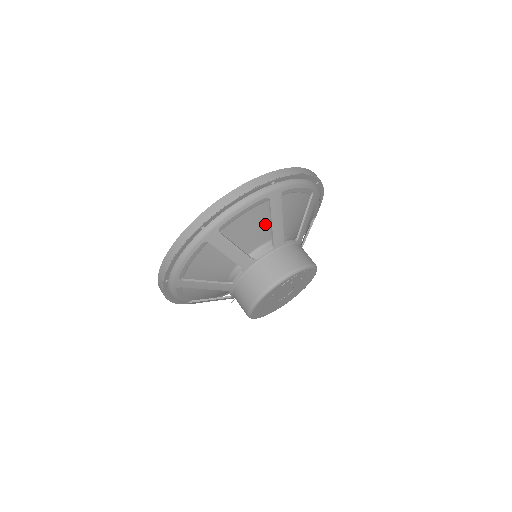
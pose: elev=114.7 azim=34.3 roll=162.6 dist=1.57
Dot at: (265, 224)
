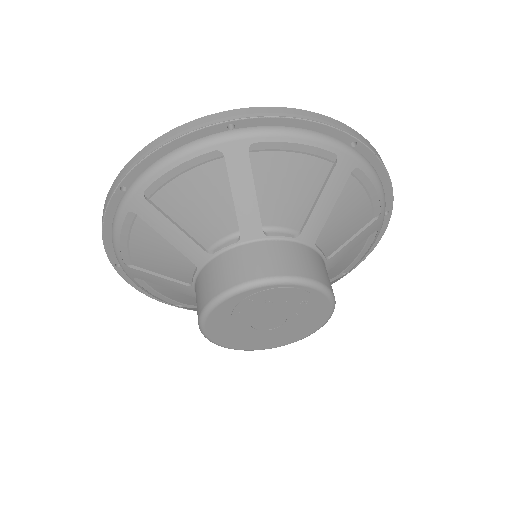
Dot at: (231, 199)
